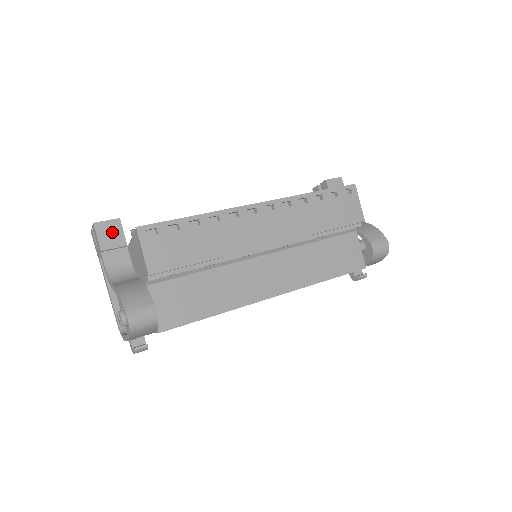
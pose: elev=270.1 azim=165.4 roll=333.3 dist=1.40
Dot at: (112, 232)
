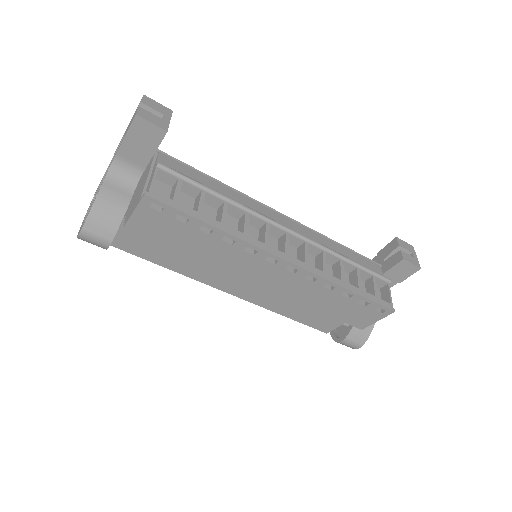
Dot at: (148, 136)
